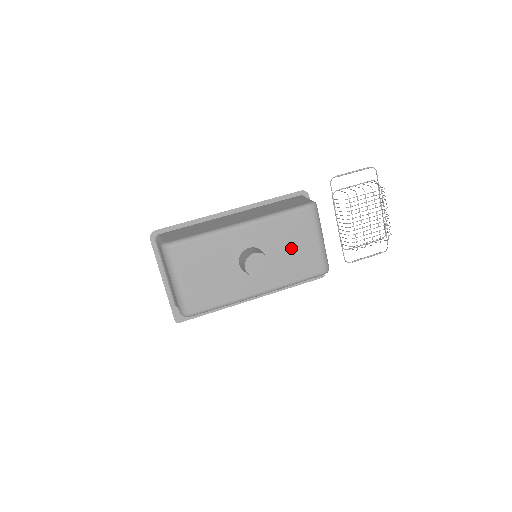
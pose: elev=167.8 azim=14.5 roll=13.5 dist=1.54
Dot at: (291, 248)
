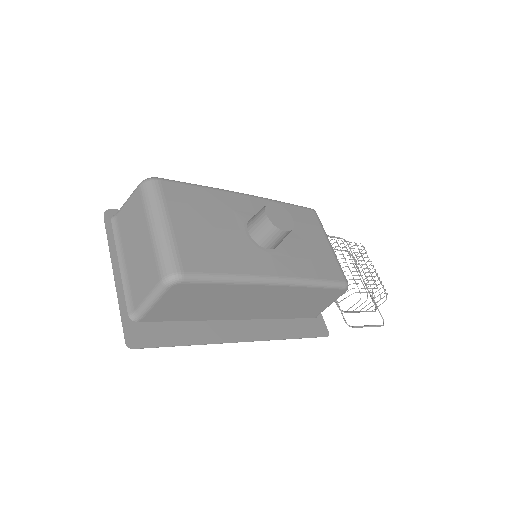
Dot at: (304, 239)
